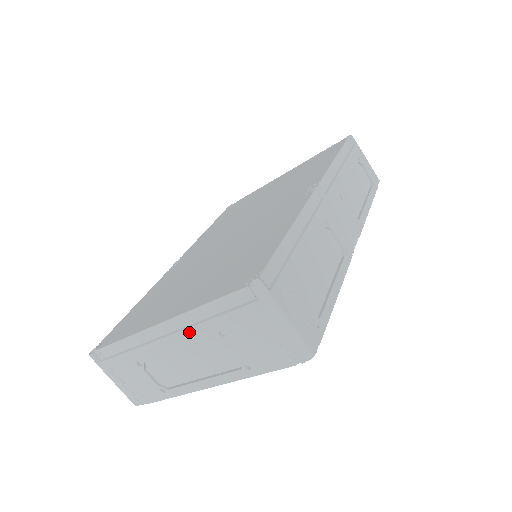
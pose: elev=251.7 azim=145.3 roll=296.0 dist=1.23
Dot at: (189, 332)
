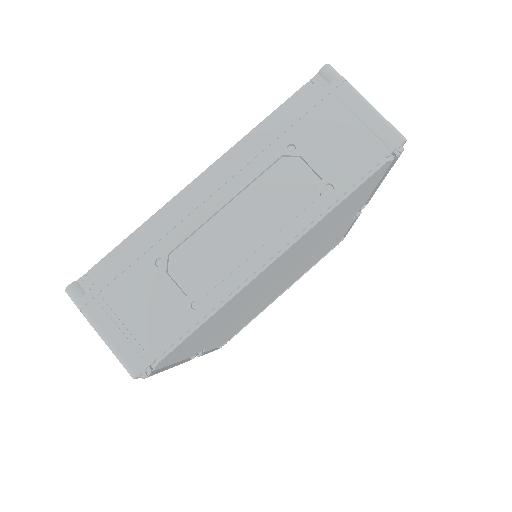
Dot at: (245, 163)
